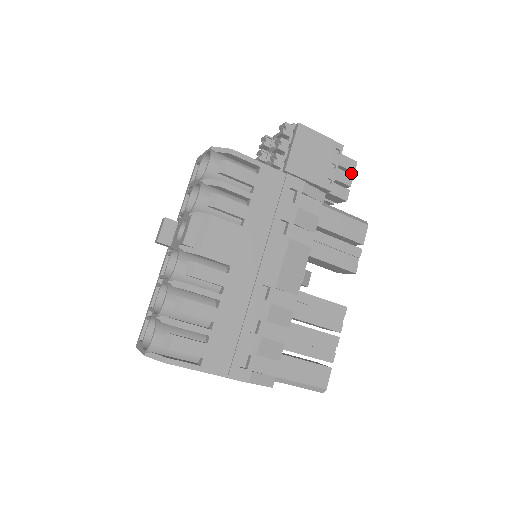
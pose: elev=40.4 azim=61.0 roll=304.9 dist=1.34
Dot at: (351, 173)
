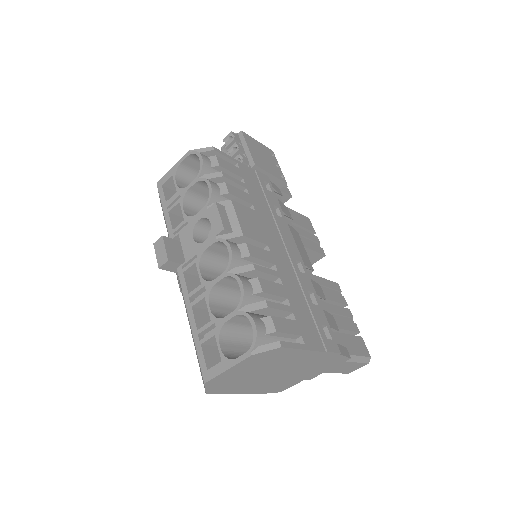
Dot at: occluded
